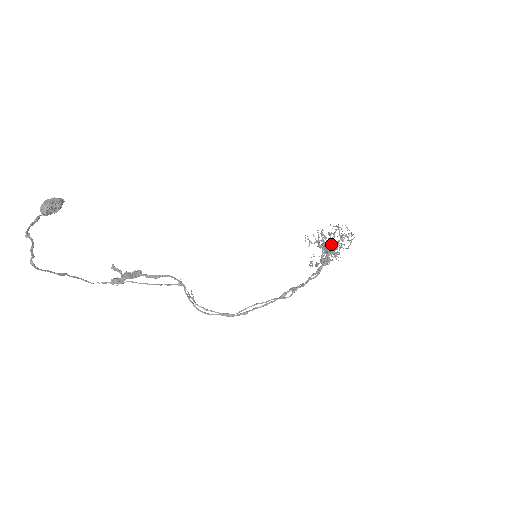
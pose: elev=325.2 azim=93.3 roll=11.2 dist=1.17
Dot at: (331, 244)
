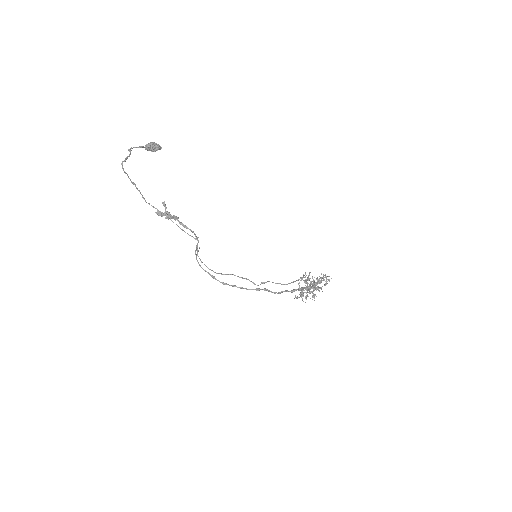
Dot at: (313, 283)
